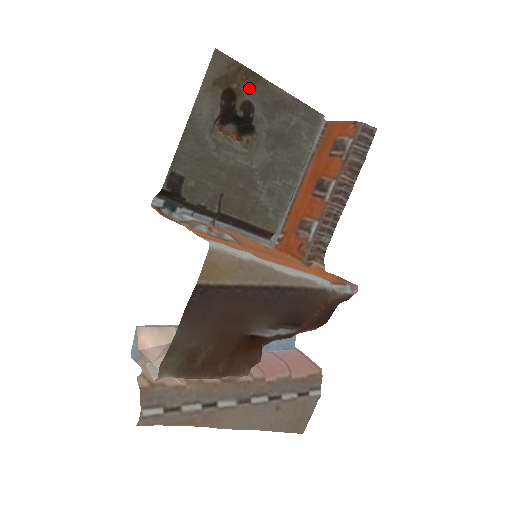
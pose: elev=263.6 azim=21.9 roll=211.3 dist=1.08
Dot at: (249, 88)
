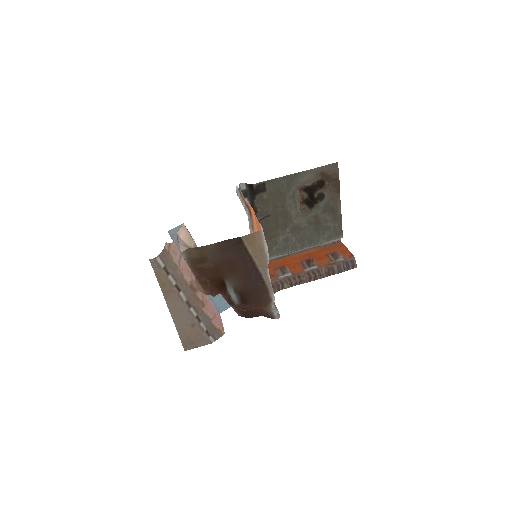
Dot at: (331, 191)
